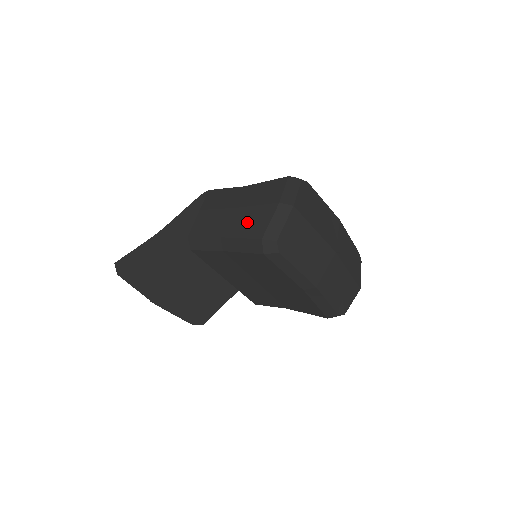
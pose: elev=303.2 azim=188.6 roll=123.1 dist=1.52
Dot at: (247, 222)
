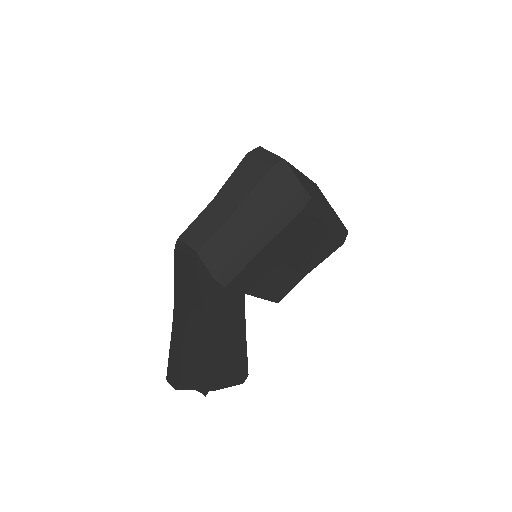
Dot at: (261, 206)
